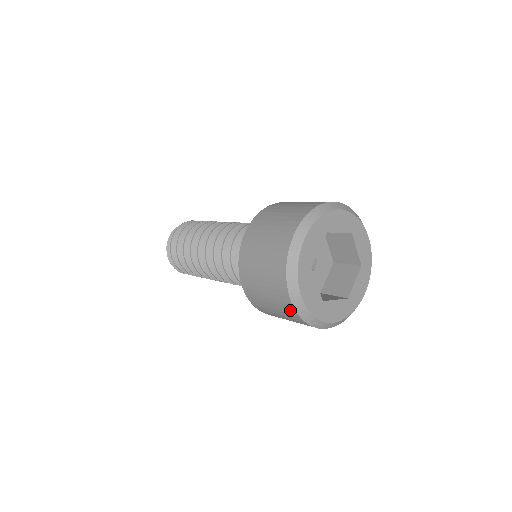
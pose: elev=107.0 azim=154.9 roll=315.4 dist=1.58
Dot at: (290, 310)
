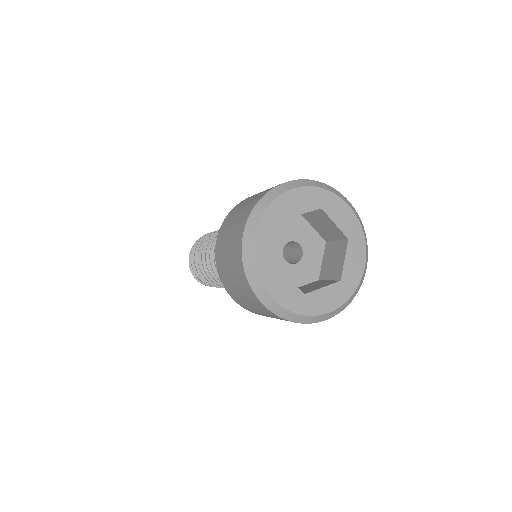
Dot at: (238, 248)
